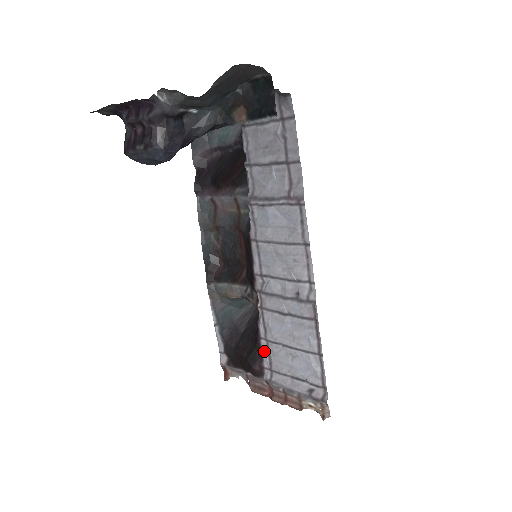
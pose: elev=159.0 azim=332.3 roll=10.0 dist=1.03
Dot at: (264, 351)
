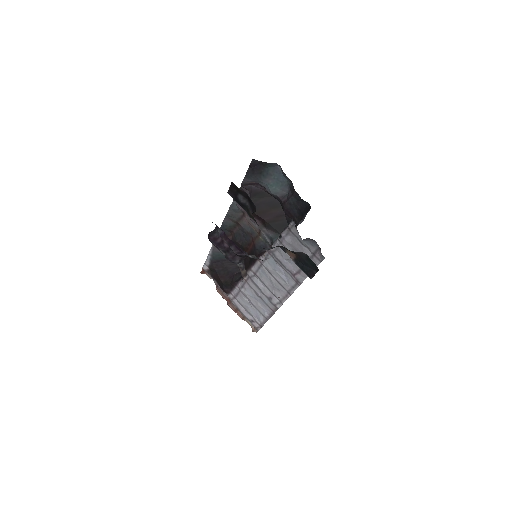
Dot at: (235, 290)
